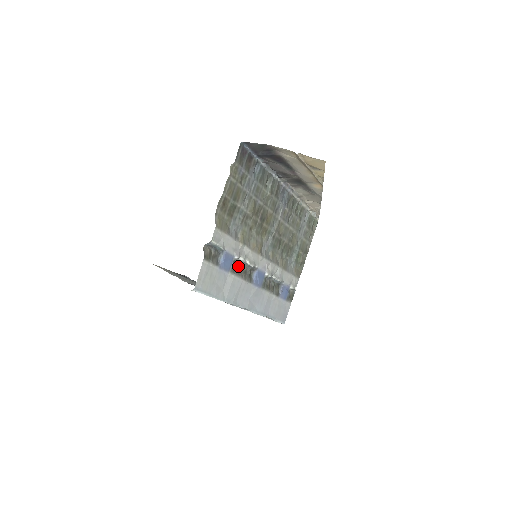
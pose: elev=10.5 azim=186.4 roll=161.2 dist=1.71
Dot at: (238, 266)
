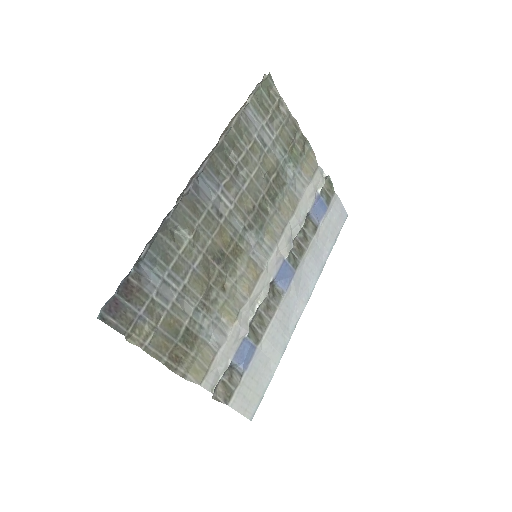
Dot at: (256, 319)
